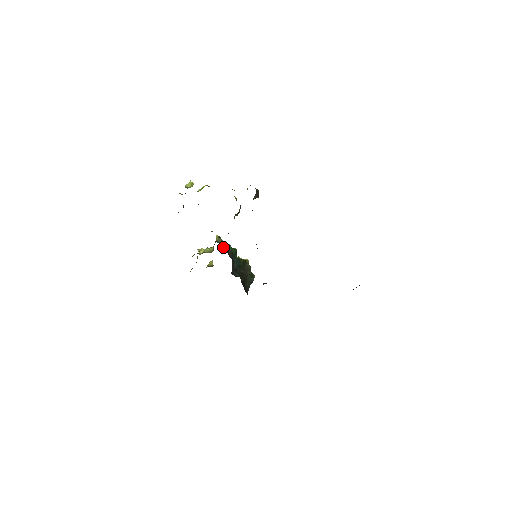
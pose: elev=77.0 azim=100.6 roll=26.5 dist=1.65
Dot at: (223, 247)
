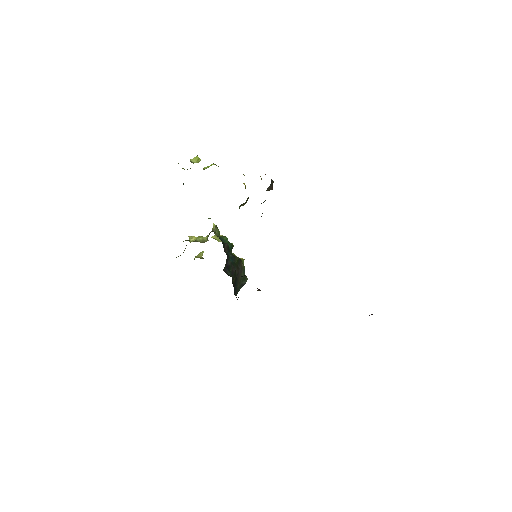
Dot at: (218, 239)
